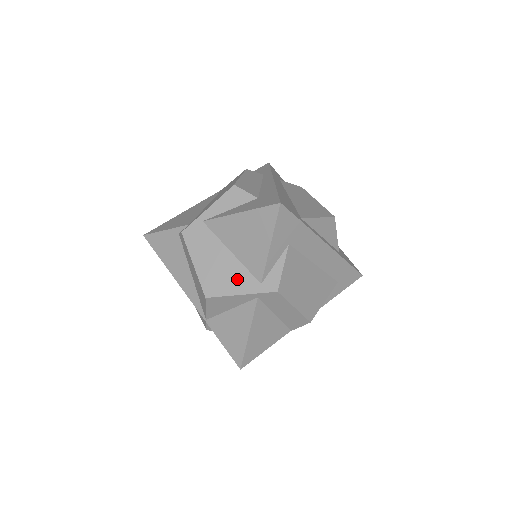
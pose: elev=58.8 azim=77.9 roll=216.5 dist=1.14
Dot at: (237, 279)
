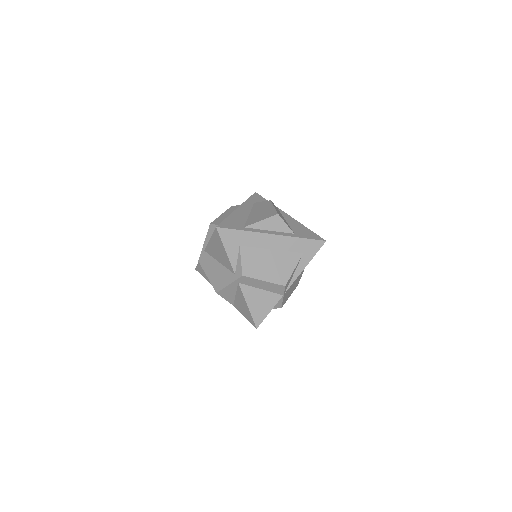
Dot at: (225, 276)
